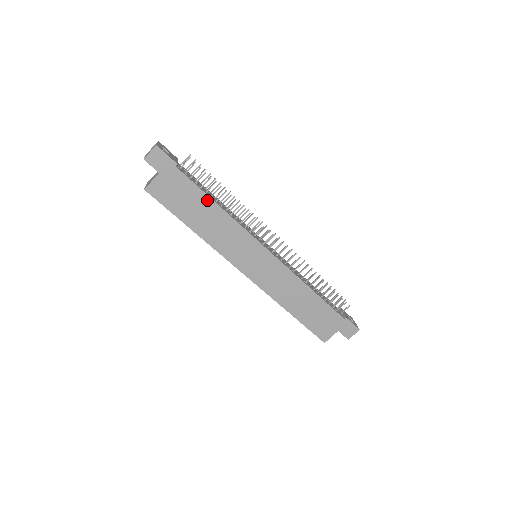
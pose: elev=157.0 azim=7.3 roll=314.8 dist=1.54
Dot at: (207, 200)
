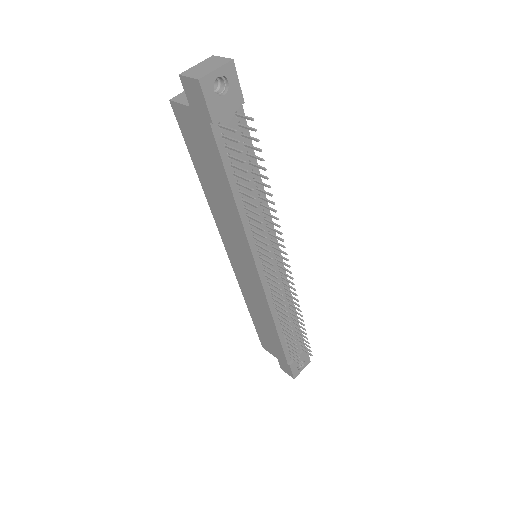
Dot at: (226, 184)
